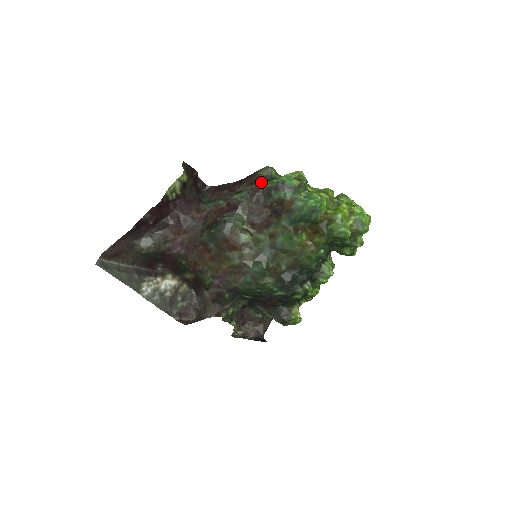
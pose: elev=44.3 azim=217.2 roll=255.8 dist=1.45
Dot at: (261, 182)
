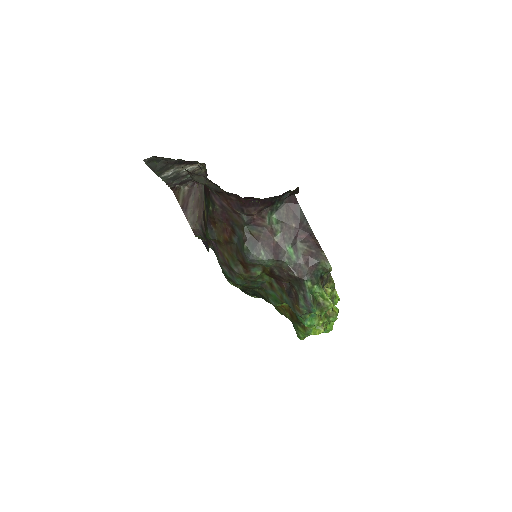
Dot at: (309, 273)
